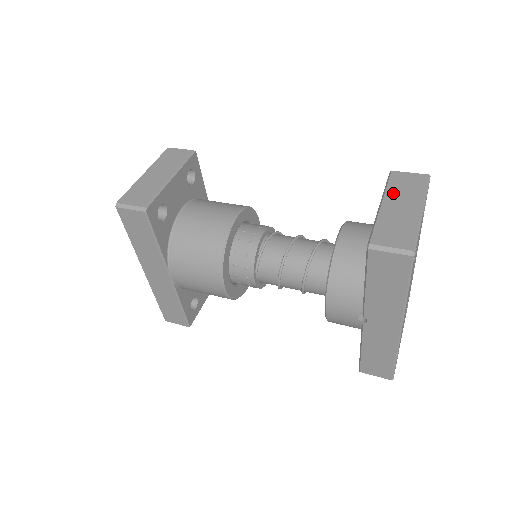
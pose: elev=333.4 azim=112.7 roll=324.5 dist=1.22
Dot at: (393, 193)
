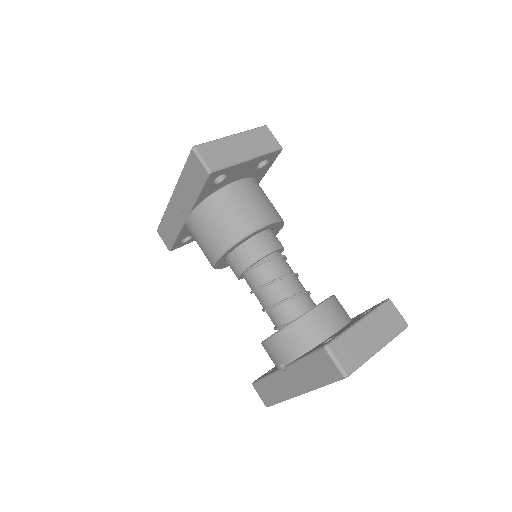
Dot at: (375, 319)
